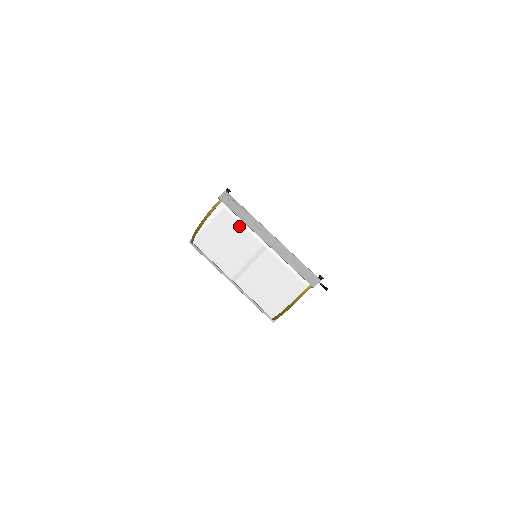
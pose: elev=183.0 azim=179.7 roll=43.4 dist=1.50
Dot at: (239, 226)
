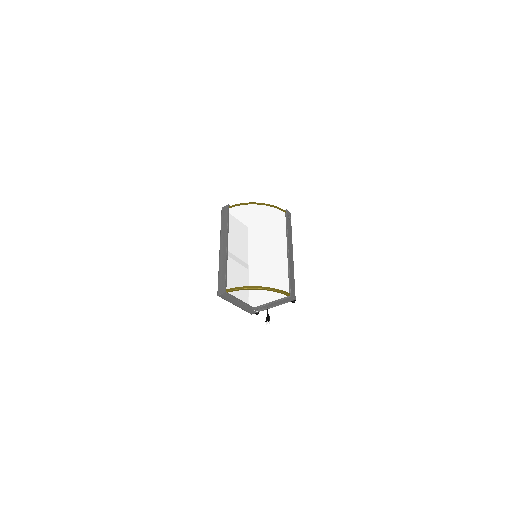
Dot at: (283, 229)
